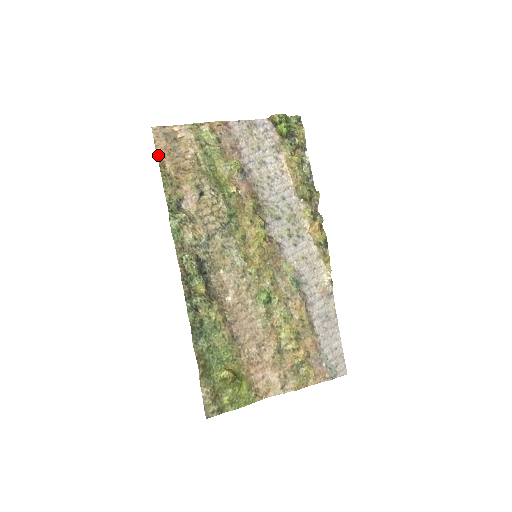
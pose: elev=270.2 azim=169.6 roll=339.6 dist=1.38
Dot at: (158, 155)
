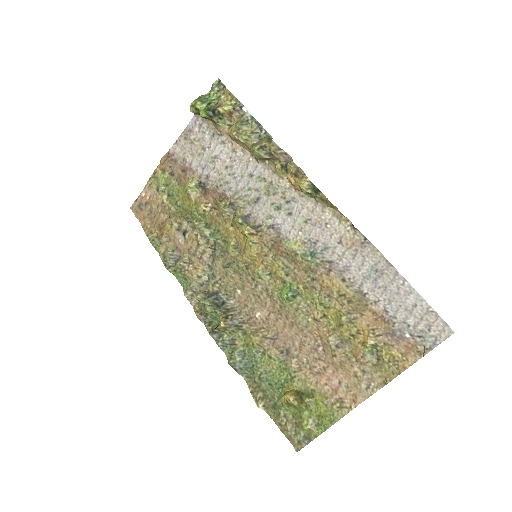
Dot at: (143, 227)
